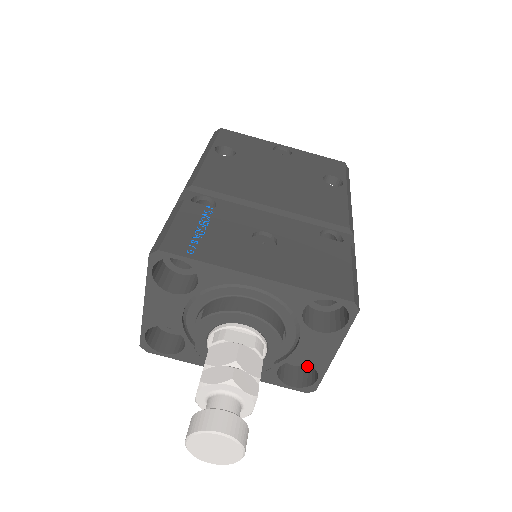
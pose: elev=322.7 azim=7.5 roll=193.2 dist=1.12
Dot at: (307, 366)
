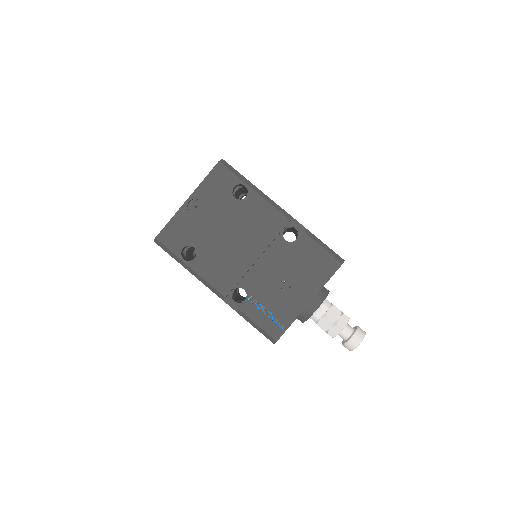
Dot at: occluded
